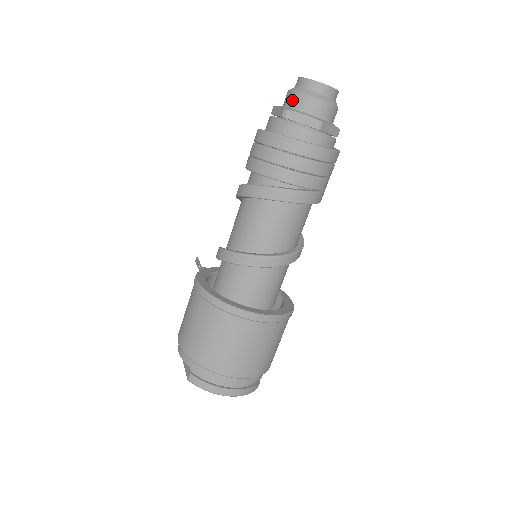
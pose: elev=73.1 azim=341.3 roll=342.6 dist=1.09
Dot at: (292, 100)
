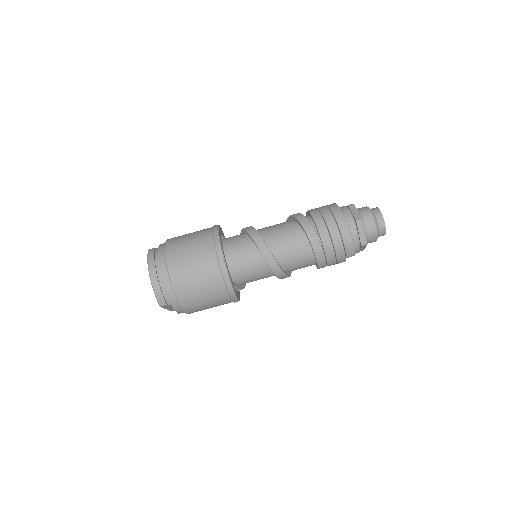
Dot at: (361, 208)
